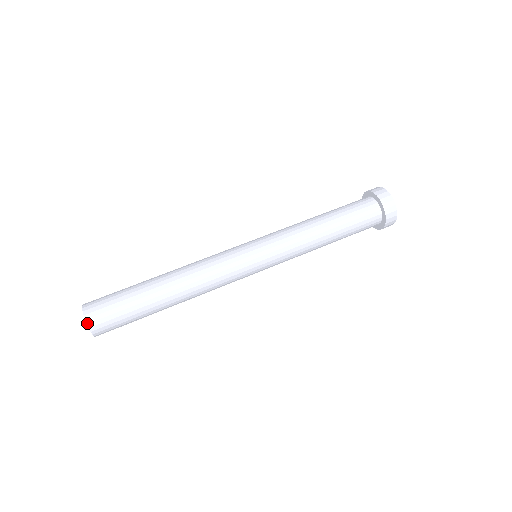
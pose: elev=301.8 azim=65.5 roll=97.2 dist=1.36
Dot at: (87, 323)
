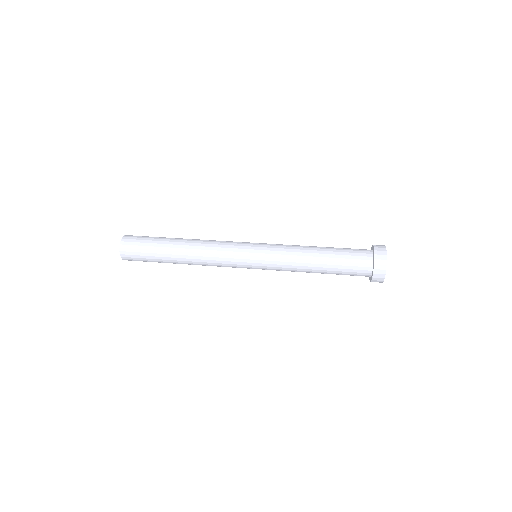
Dot at: (120, 247)
